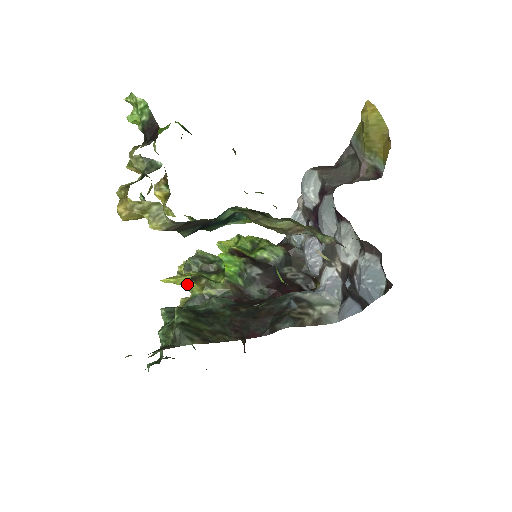
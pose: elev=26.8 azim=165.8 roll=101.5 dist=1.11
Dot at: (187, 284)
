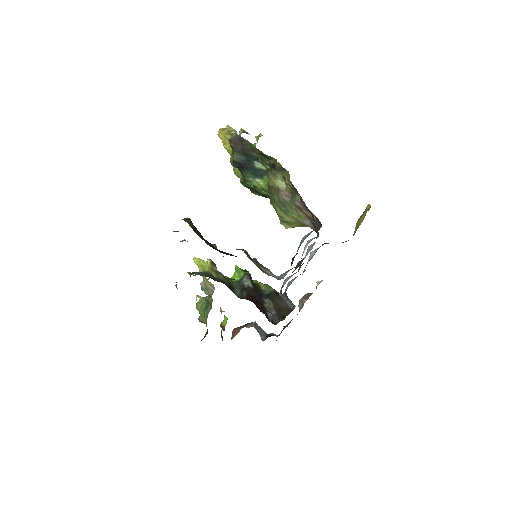
Dot at: (205, 268)
